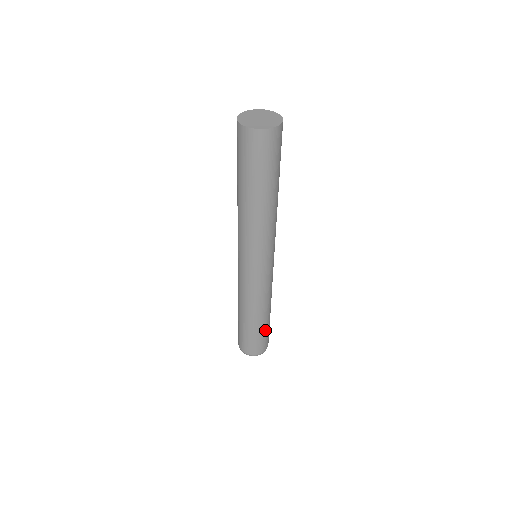
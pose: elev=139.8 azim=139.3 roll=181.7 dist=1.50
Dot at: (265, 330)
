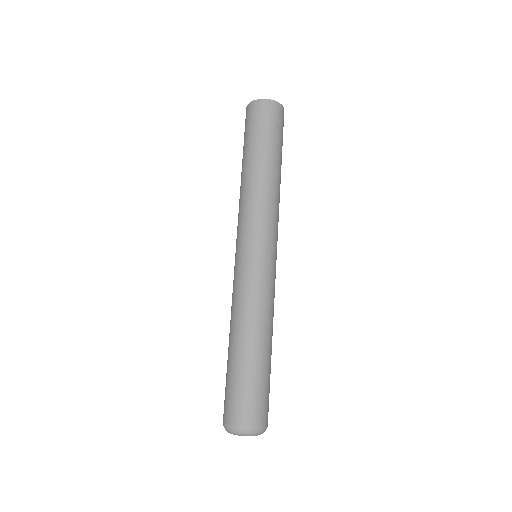
Dot at: occluded
